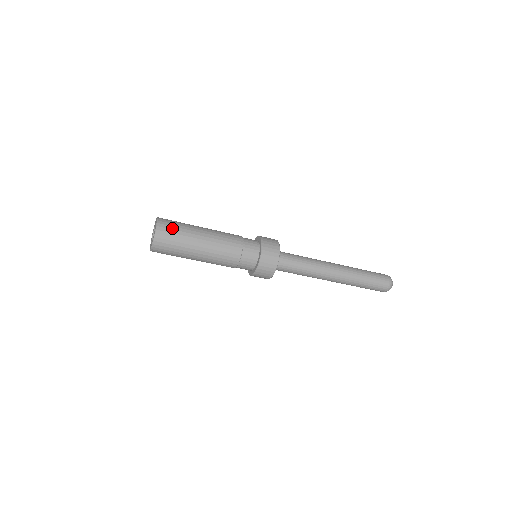
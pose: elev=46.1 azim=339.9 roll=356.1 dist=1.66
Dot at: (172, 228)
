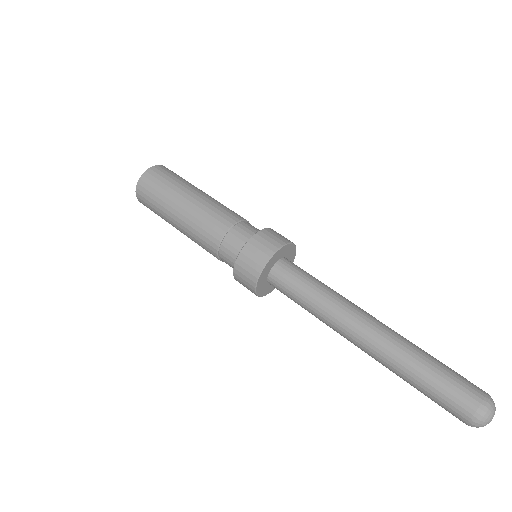
Dot at: (167, 174)
